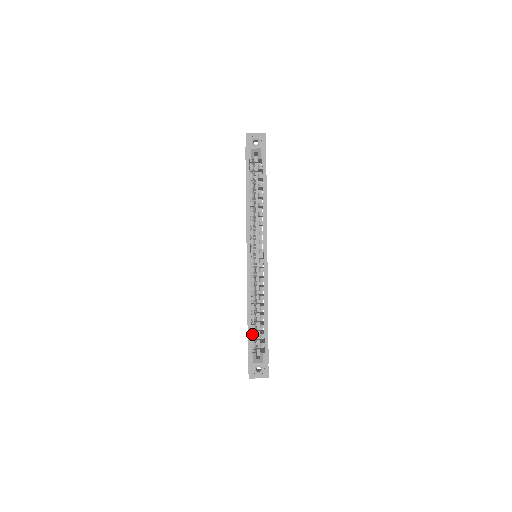
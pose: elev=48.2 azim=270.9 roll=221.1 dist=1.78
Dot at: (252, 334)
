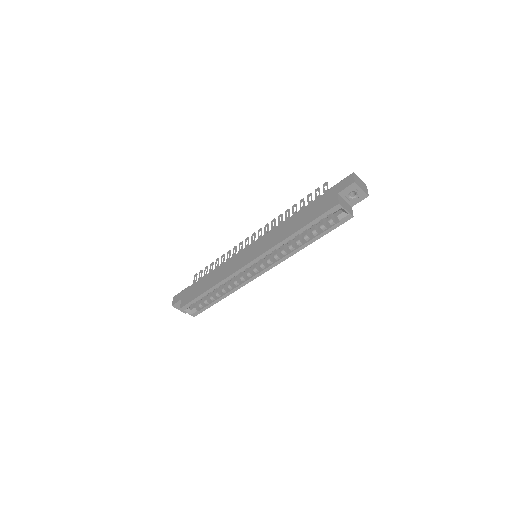
Dot at: (201, 298)
